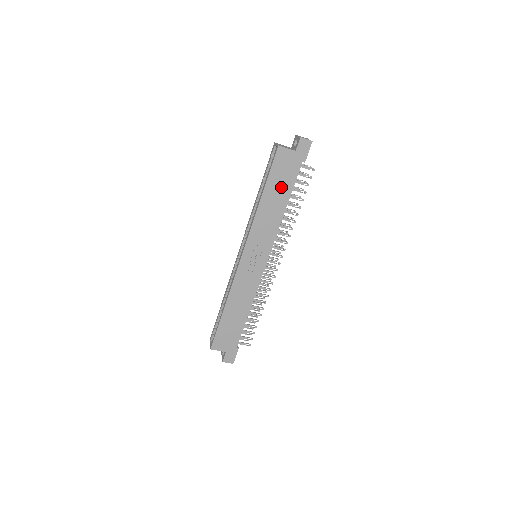
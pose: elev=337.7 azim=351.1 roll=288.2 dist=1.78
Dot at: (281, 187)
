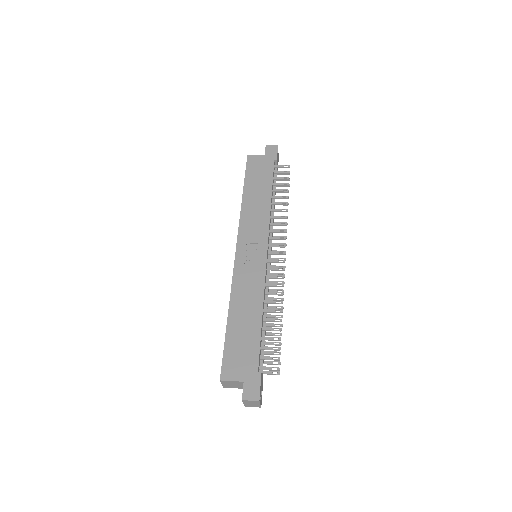
Dot at: (260, 182)
